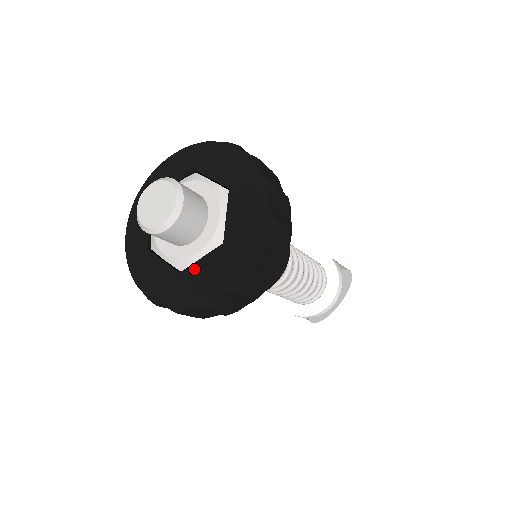
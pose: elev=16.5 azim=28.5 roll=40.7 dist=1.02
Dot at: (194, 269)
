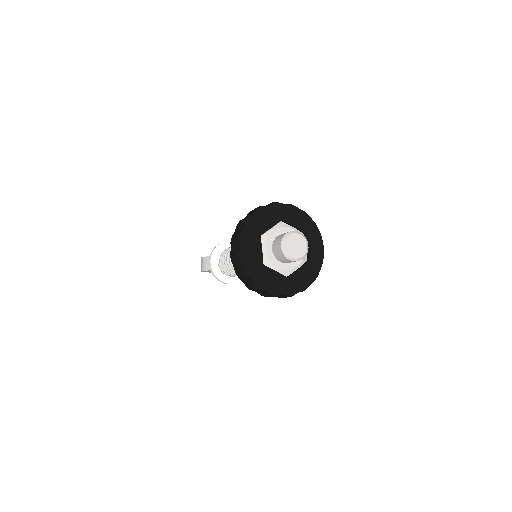
Dot at: (270, 271)
